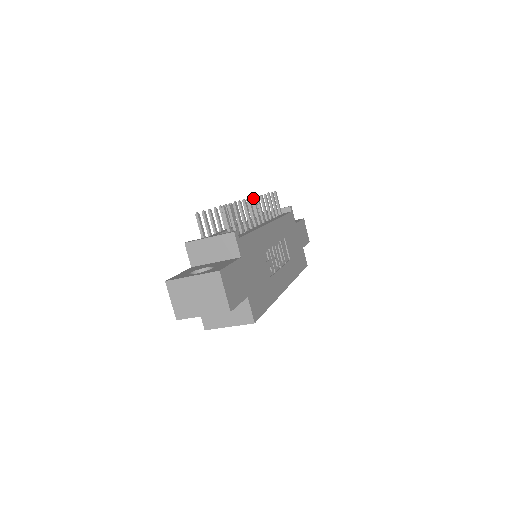
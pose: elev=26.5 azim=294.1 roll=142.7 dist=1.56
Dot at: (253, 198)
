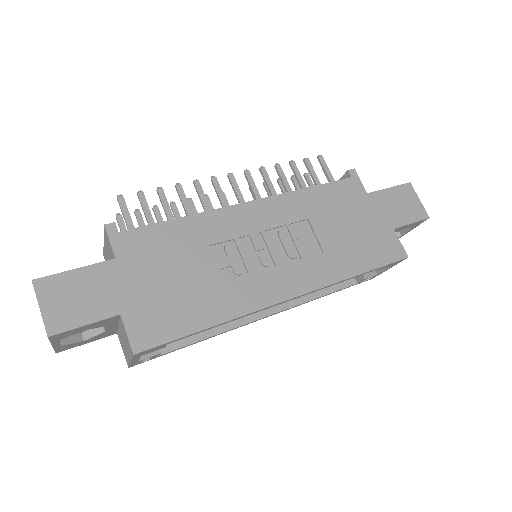
Dot at: occluded
